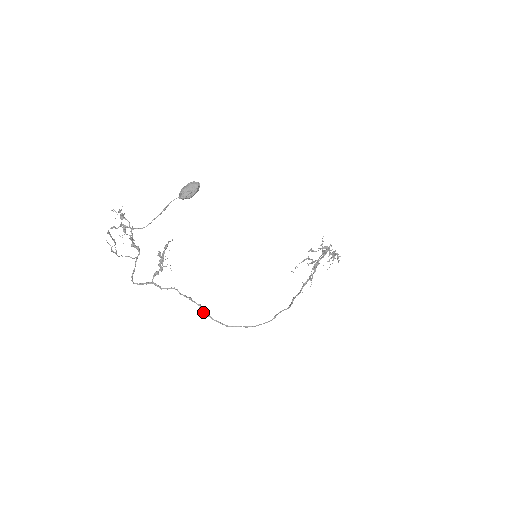
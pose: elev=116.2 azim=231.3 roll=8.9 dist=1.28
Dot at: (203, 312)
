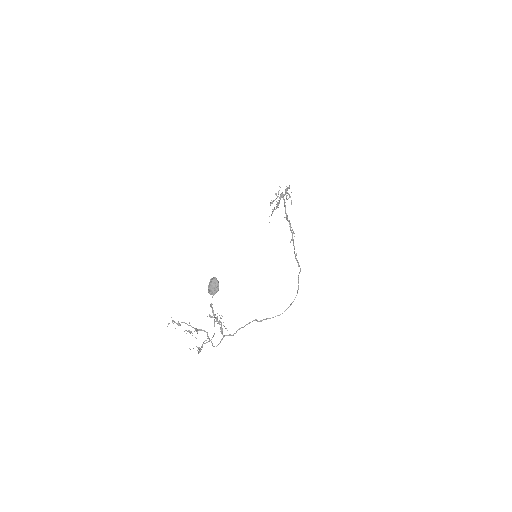
Dot at: (261, 320)
